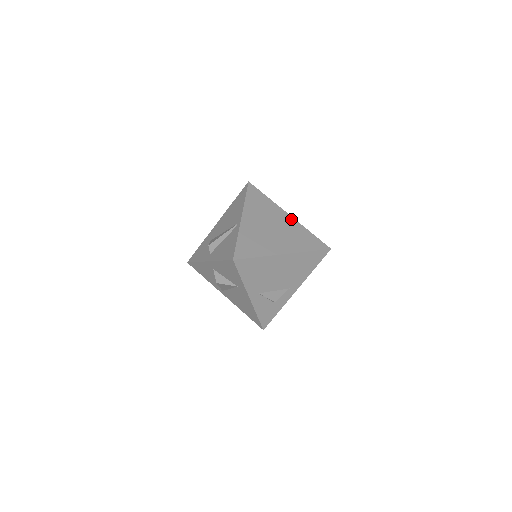
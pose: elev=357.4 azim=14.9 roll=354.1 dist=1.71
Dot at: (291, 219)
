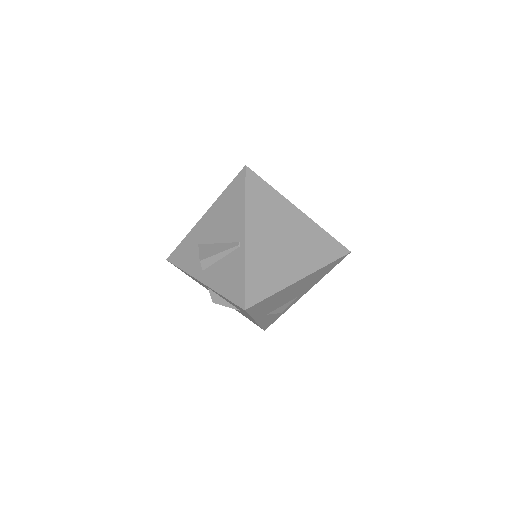
Dot at: (303, 218)
